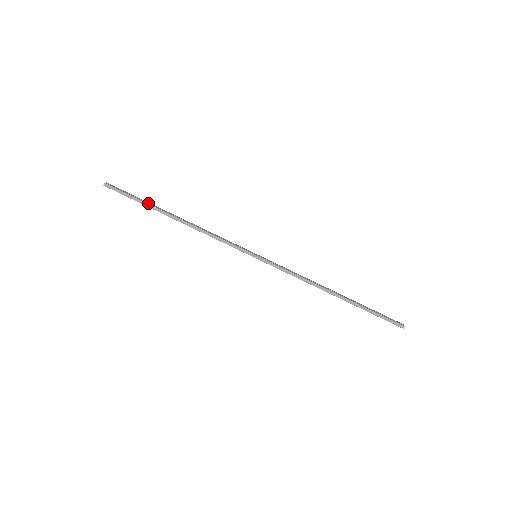
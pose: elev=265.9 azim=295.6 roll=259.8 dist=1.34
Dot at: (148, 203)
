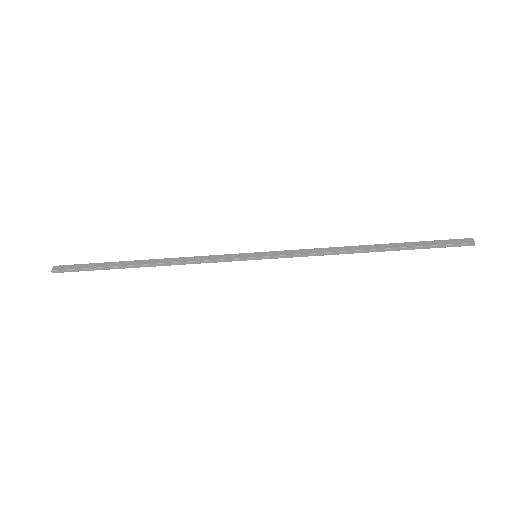
Dot at: (107, 265)
